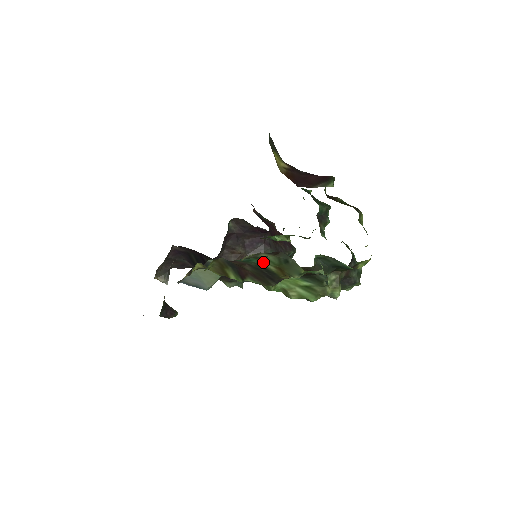
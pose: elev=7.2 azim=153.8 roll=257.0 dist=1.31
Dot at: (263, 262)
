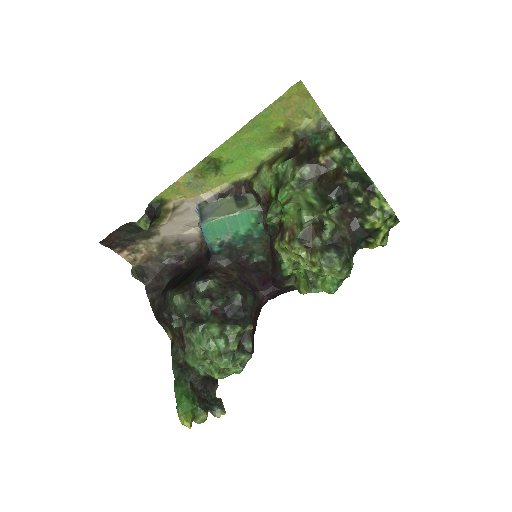
Dot at: (322, 144)
